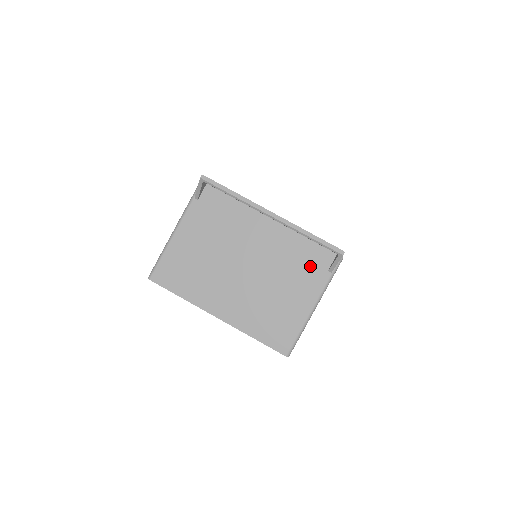
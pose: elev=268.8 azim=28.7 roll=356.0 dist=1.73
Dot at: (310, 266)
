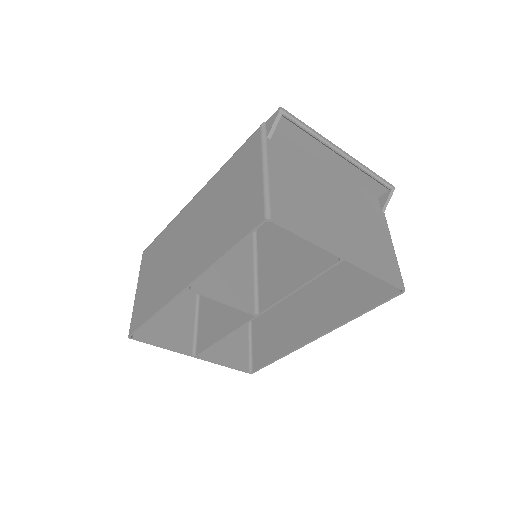
Dot at: (371, 207)
